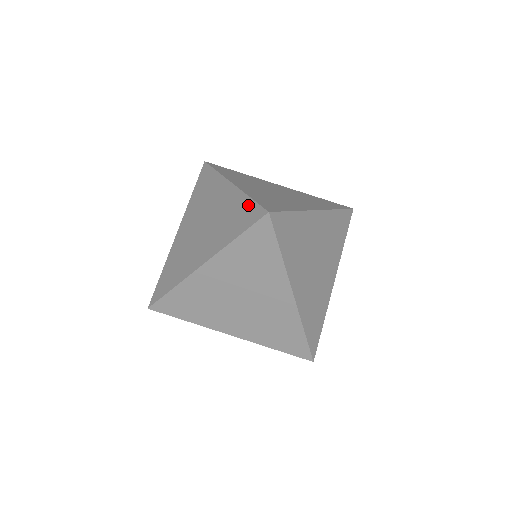
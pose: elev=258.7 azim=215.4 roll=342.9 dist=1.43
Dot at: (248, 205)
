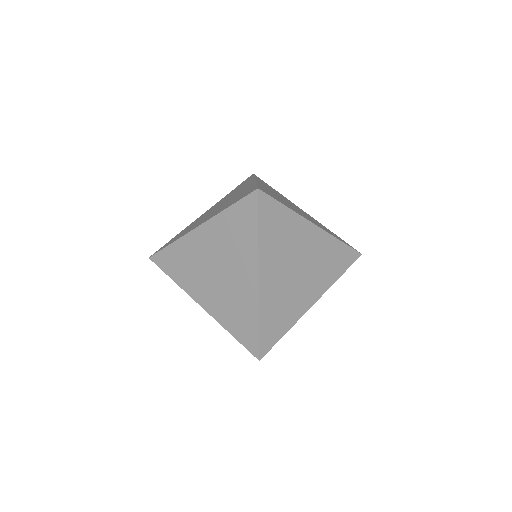
Dot at: (251, 188)
